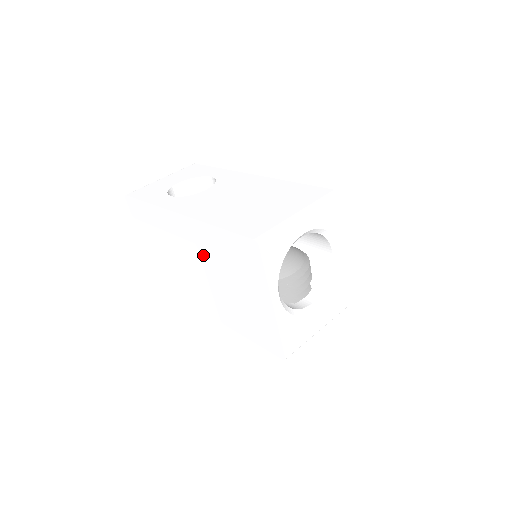
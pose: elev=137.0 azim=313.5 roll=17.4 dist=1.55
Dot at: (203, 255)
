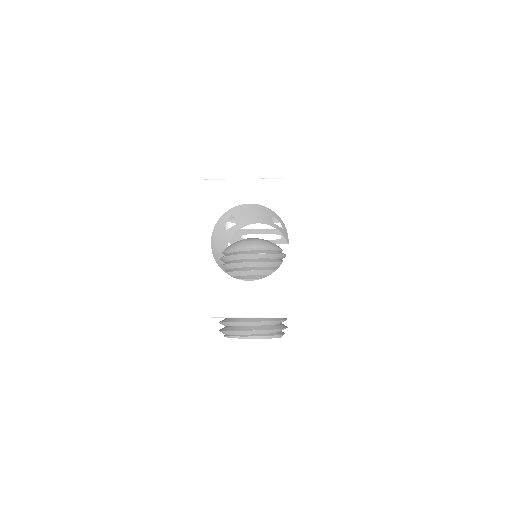
Dot at: occluded
